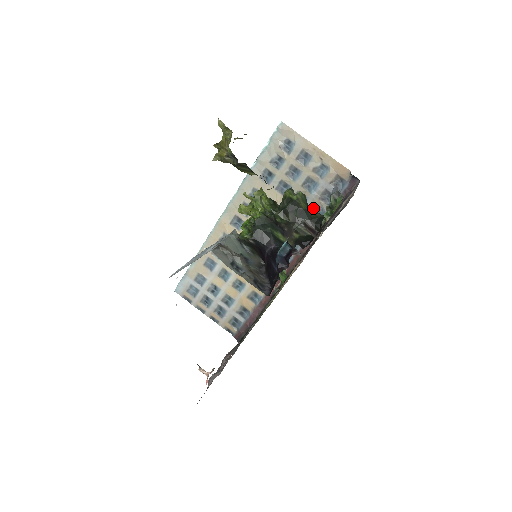
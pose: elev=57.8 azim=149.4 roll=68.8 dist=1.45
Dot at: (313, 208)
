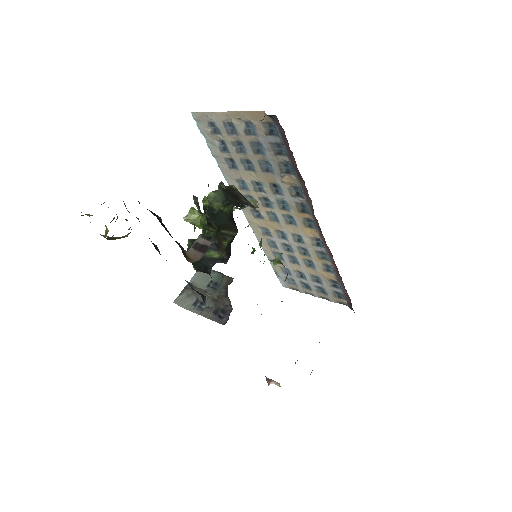
Dot at: (281, 167)
